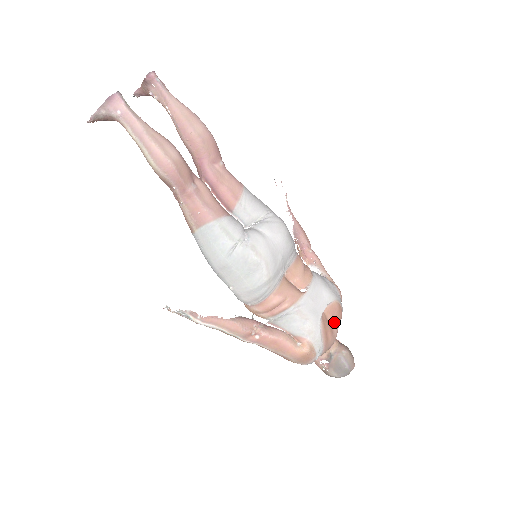
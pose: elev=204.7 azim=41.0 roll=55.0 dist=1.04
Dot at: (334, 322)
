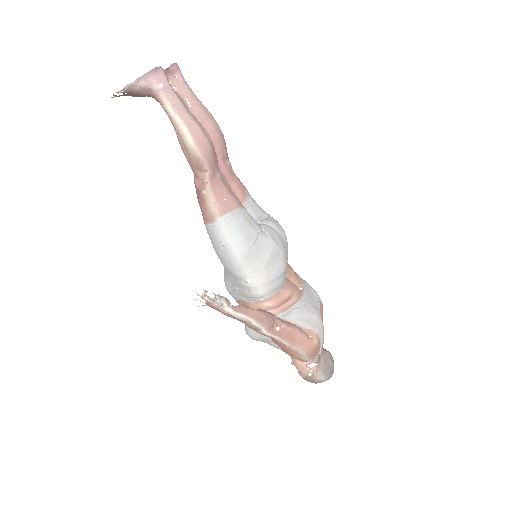
Dot at: occluded
